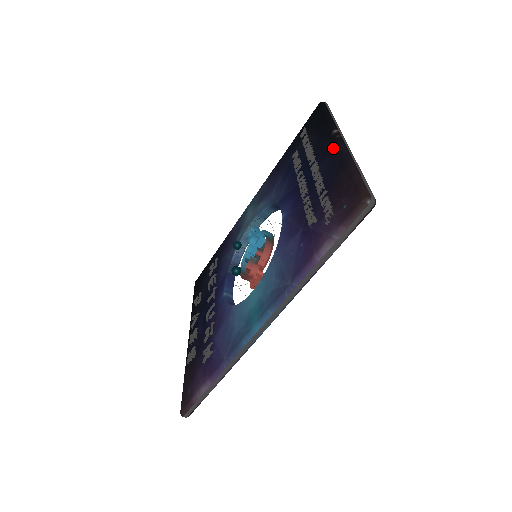
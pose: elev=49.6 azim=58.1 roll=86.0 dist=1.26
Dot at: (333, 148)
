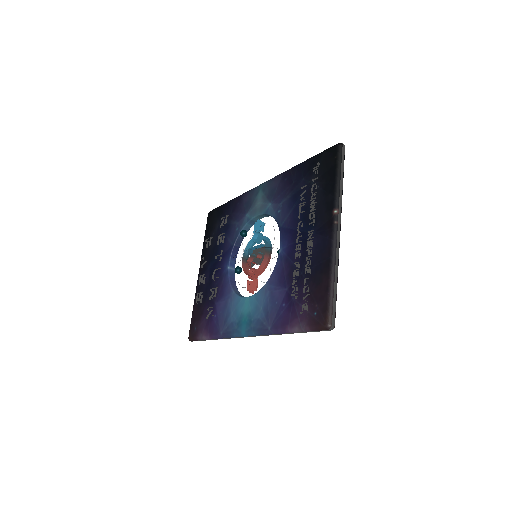
Dot at: (328, 234)
